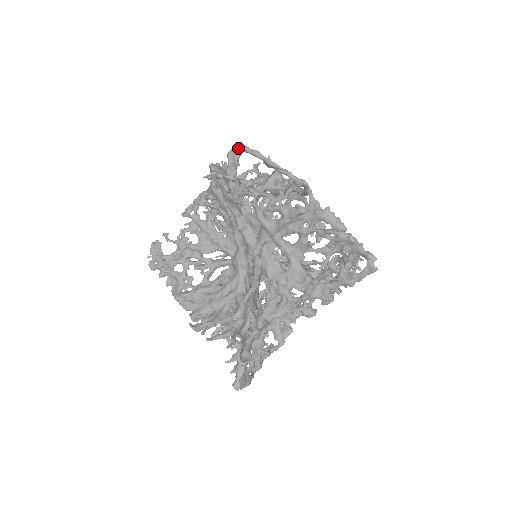
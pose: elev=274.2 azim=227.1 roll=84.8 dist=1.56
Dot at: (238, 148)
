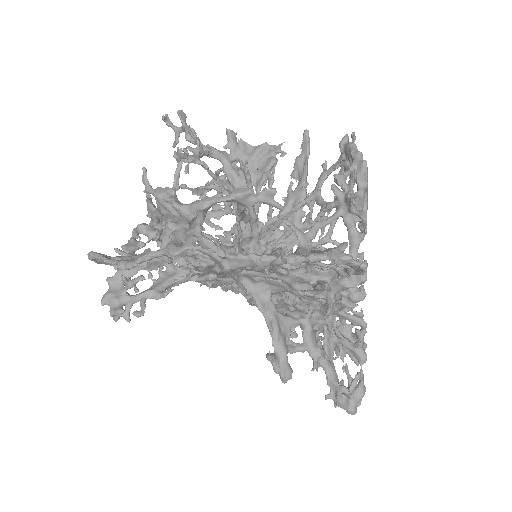
Dot at: (94, 260)
